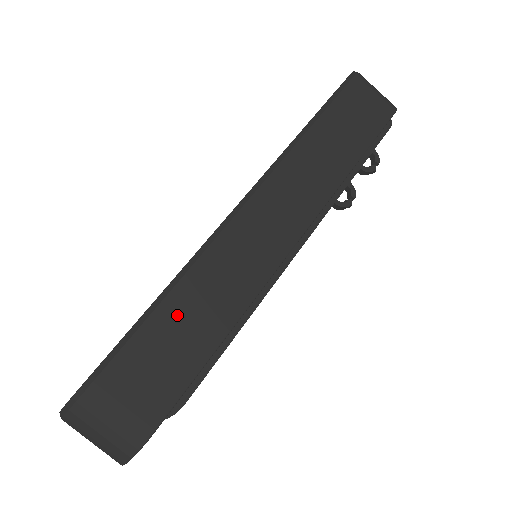
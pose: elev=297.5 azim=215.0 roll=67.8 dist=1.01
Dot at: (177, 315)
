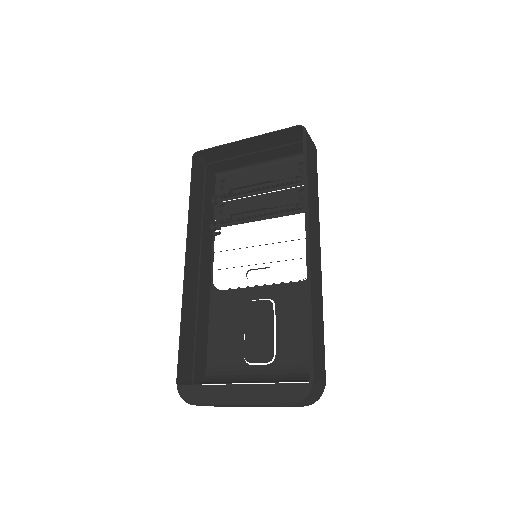
Dot at: (316, 323)
